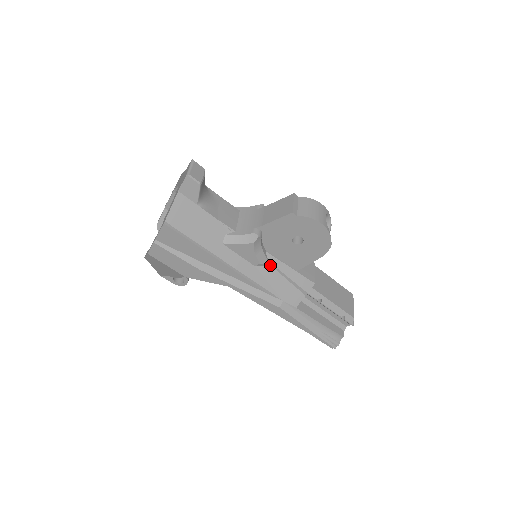
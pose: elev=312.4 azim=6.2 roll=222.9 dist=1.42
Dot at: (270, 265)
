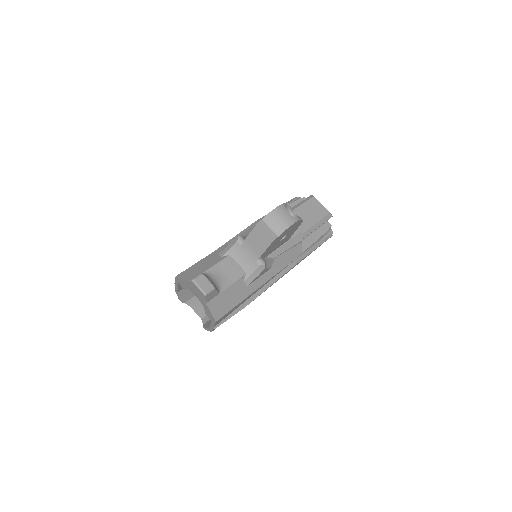
Dot at: (275, 258)
